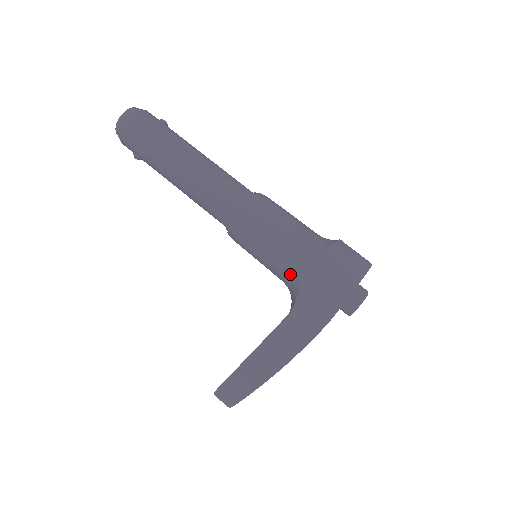
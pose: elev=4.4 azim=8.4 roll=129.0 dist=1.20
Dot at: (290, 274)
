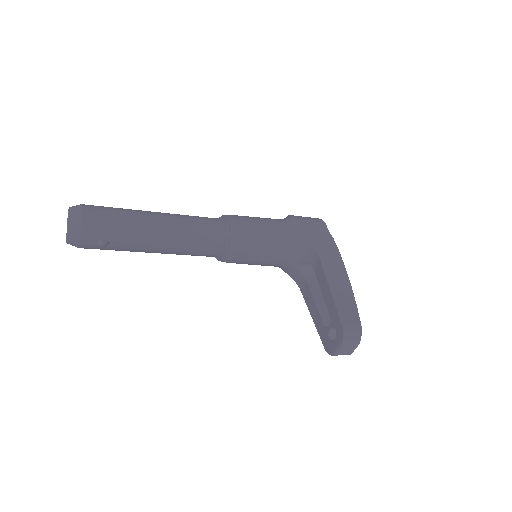
Dot at: (292, 239)
